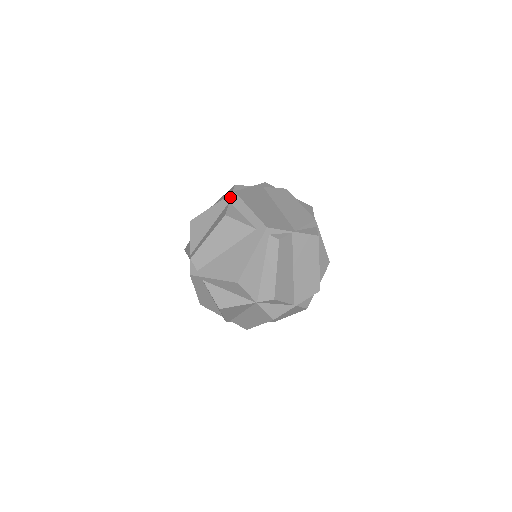
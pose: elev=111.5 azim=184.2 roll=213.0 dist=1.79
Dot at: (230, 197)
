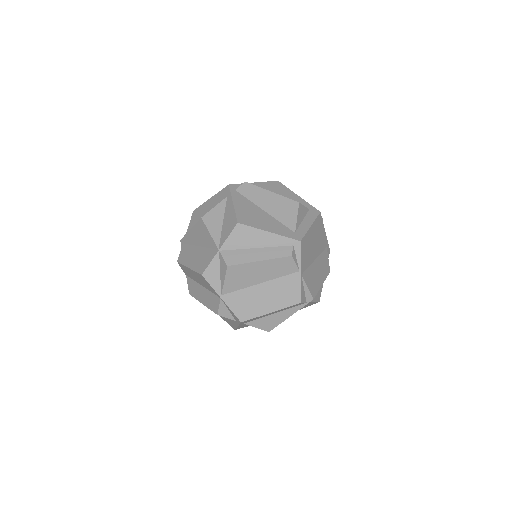
Dot at: (314, 209)
